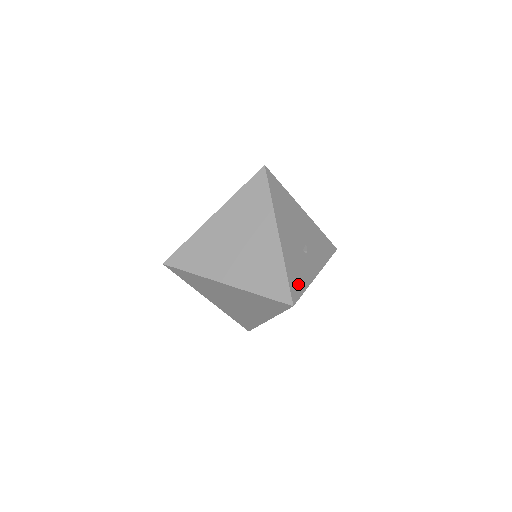
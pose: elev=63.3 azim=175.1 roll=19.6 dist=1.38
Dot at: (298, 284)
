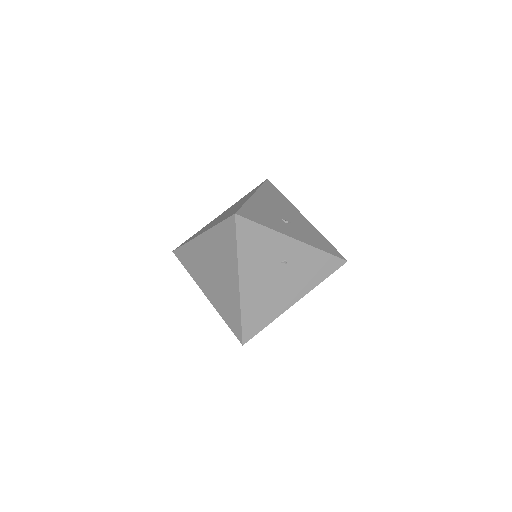
Dot at: (255, 217)
